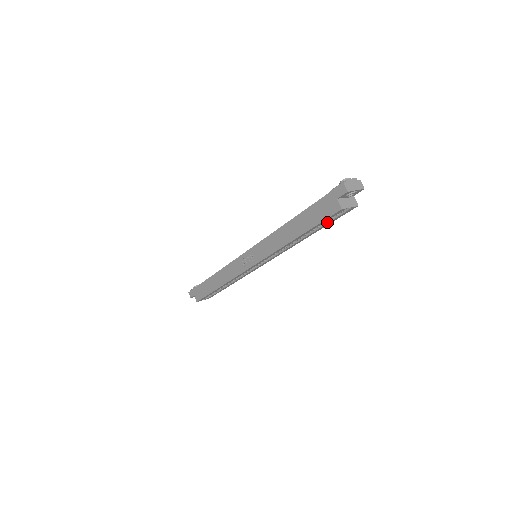
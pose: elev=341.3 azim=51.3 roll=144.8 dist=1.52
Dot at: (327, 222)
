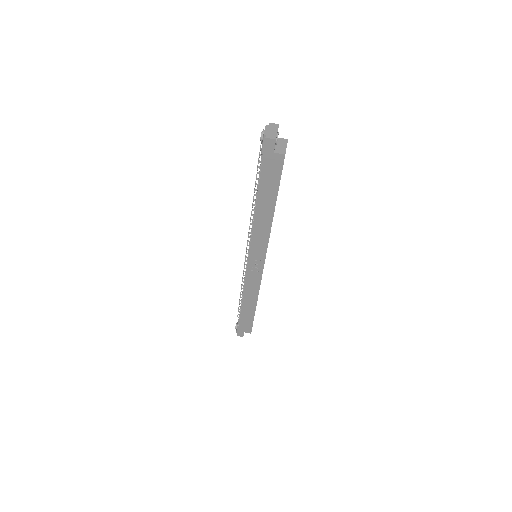
Dot at: occluded
